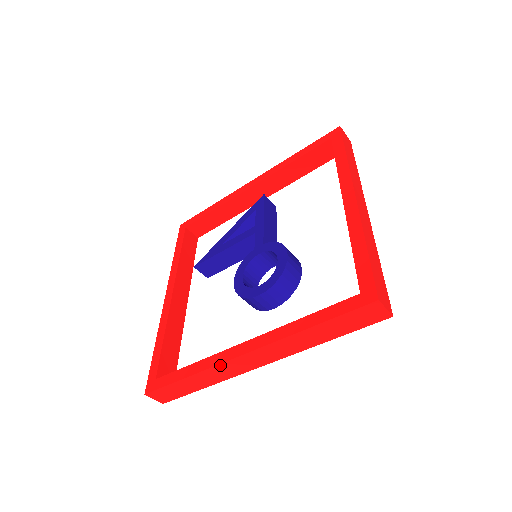
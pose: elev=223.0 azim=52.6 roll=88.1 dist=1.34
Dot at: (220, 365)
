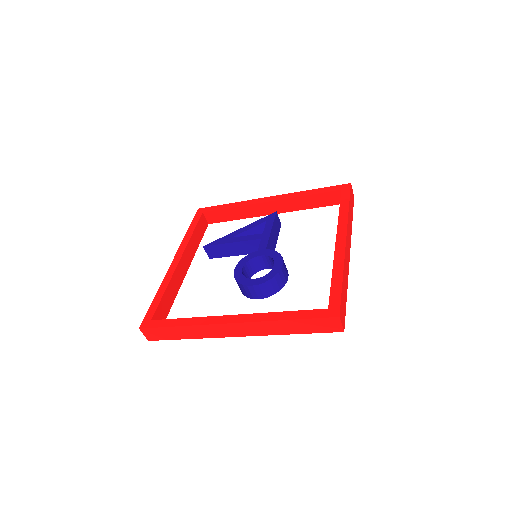
Dot at: (208, 325)
